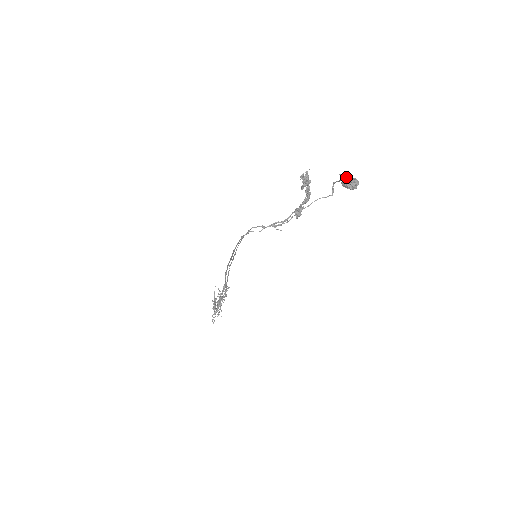
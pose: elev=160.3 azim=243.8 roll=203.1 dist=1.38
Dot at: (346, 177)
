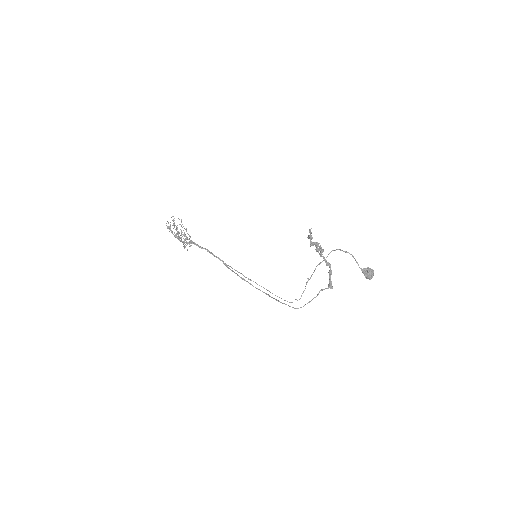
Dot at: (370, 277)
